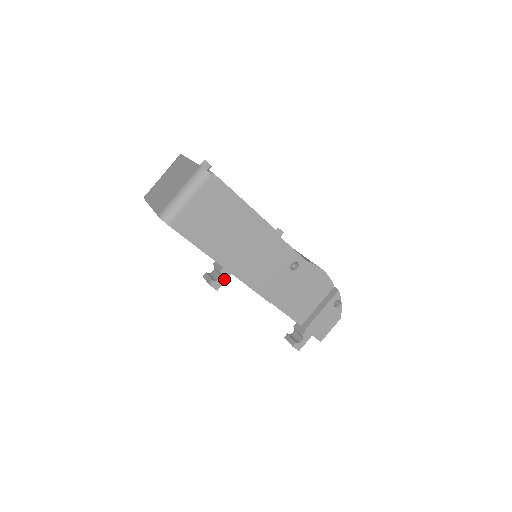
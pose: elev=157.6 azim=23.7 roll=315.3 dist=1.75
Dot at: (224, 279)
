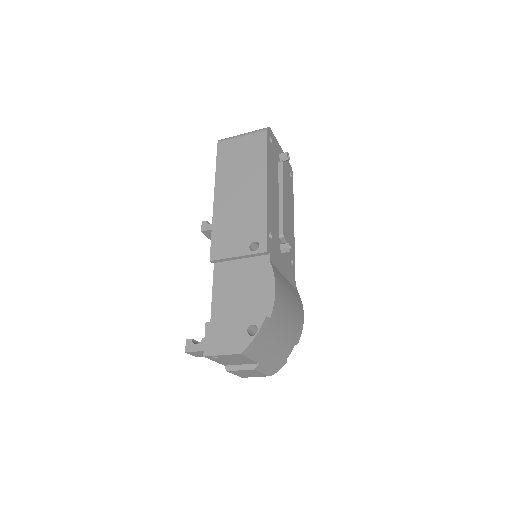
Dot at: occluded
